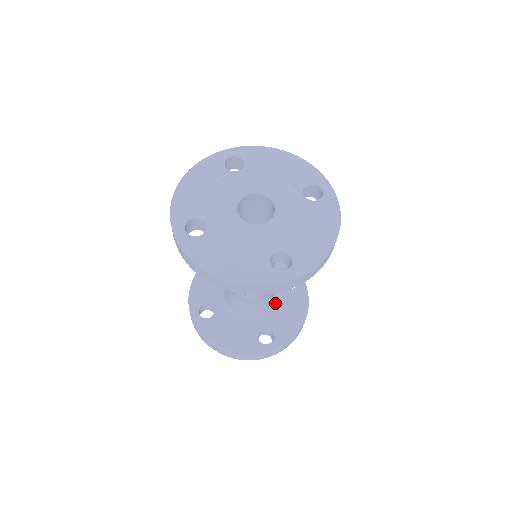
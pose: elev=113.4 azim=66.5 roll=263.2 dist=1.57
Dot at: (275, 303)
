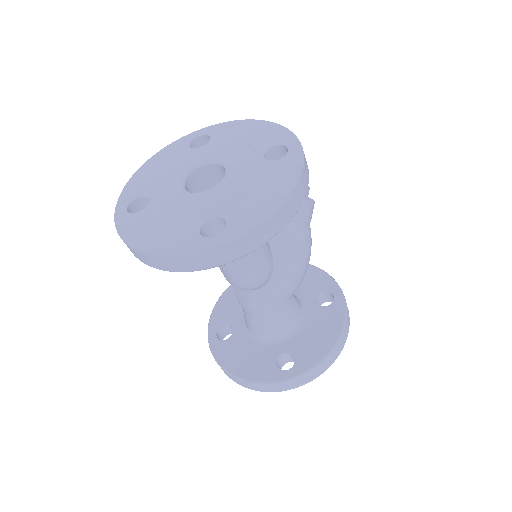
Dot at: (303, 322)
